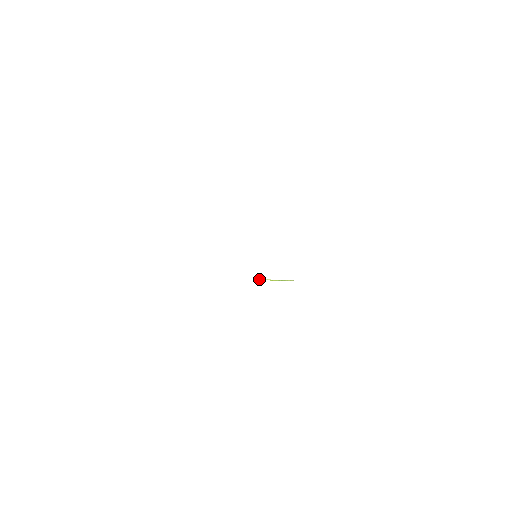
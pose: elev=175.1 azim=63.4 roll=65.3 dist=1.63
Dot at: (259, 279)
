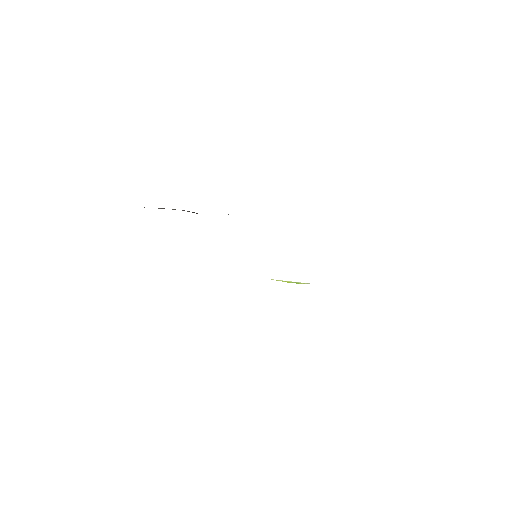
Dot at: (271, 279)
